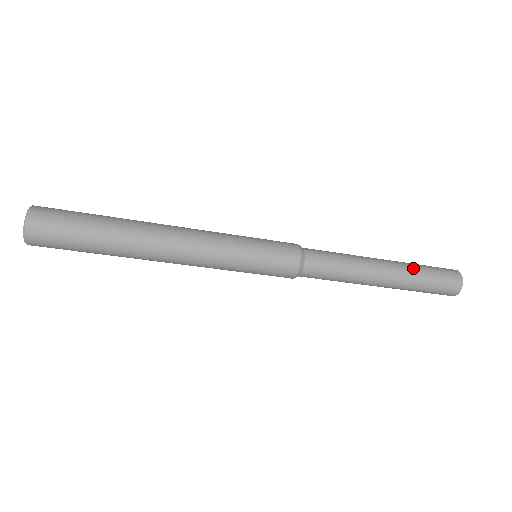
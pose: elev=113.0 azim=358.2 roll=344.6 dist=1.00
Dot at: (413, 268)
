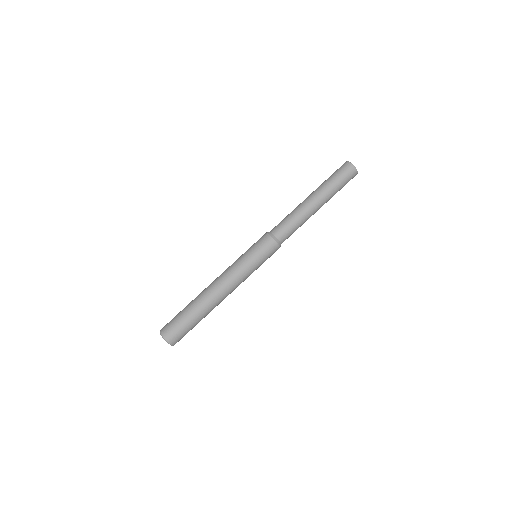
Dot at: (327, 188)
